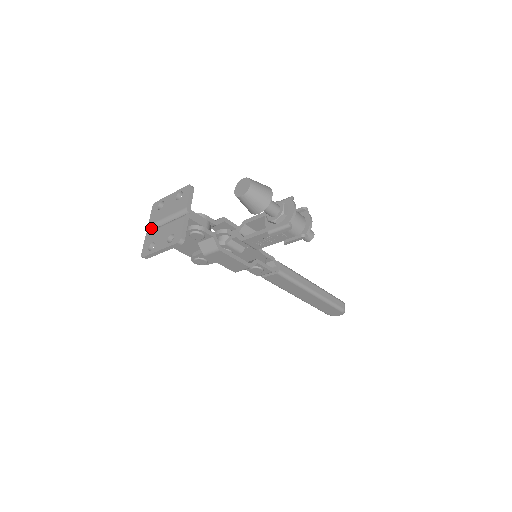
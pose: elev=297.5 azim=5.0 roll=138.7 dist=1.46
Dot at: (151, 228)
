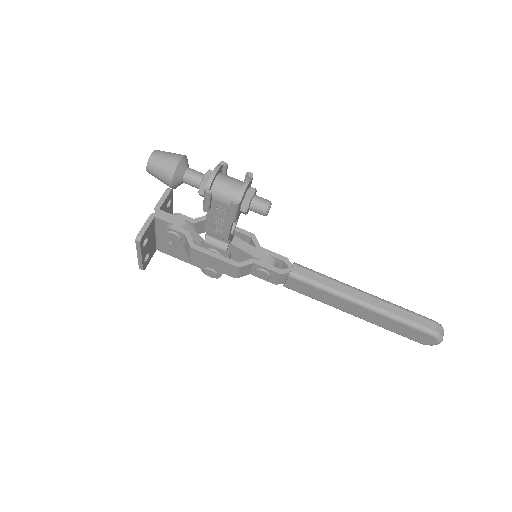
Dot at: occluded
